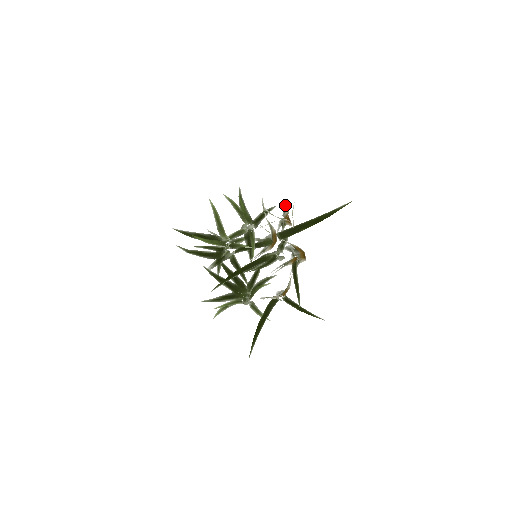
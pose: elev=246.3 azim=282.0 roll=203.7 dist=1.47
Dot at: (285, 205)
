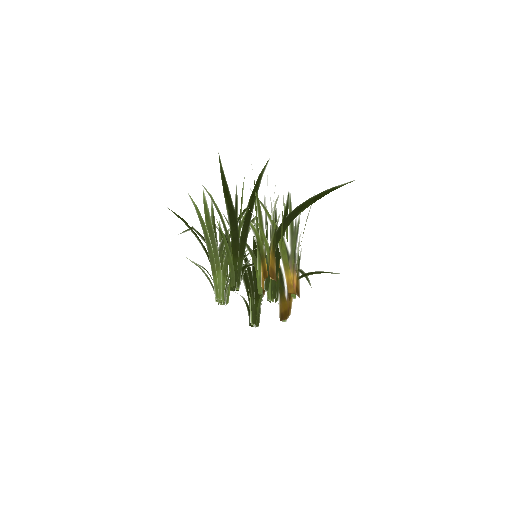
Dot at: (274, 193)
